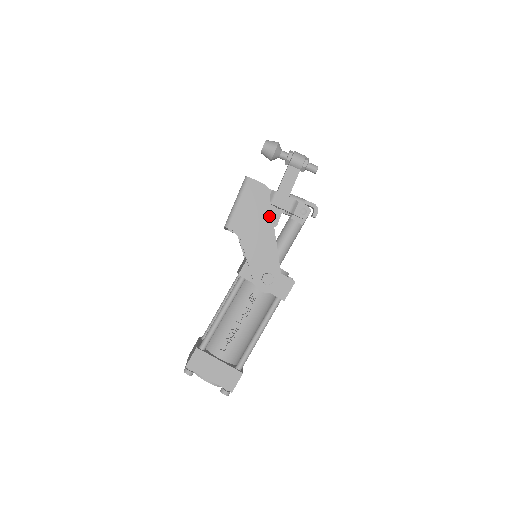
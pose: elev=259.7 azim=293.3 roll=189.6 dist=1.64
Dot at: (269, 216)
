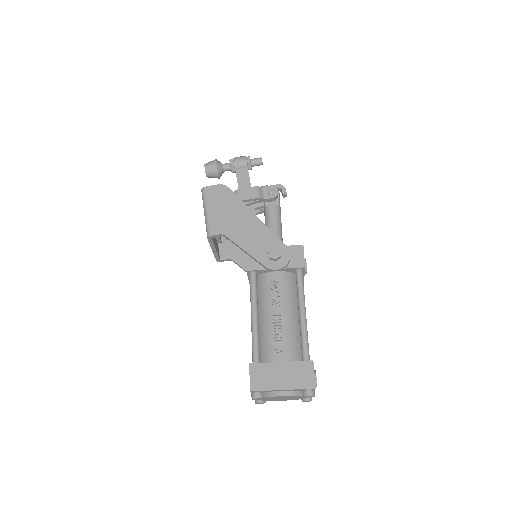
Dot at: (241, 205)
